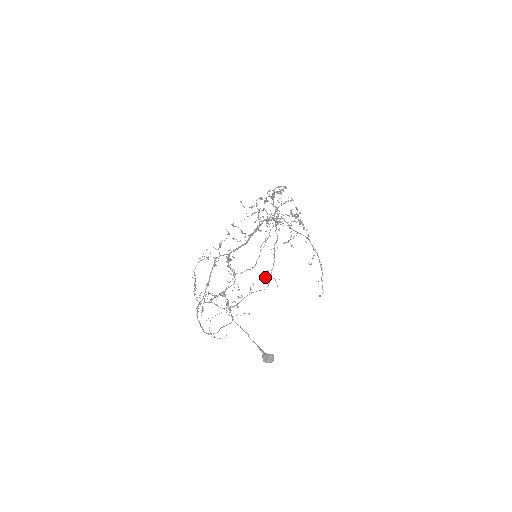
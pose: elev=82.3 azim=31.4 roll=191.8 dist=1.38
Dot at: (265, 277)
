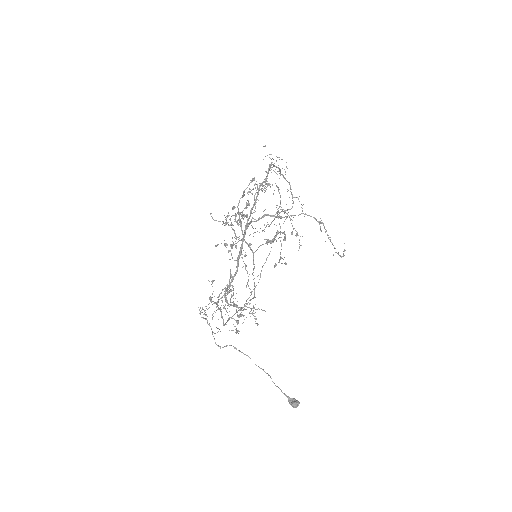
Dot at: occluded
